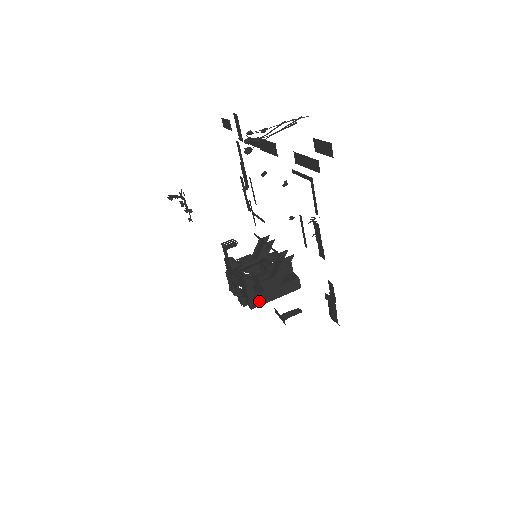
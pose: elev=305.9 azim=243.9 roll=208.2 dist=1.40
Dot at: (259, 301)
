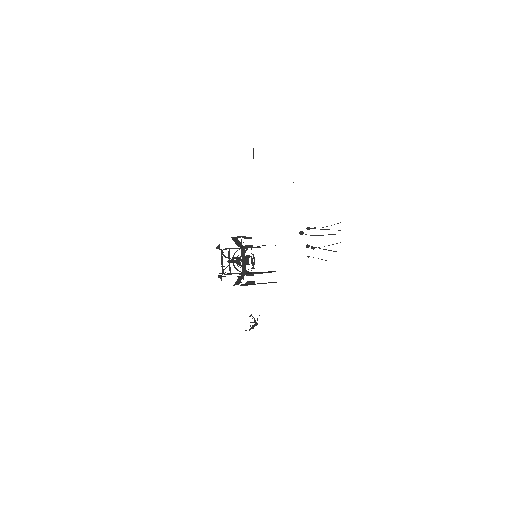
Dot at: occluded
